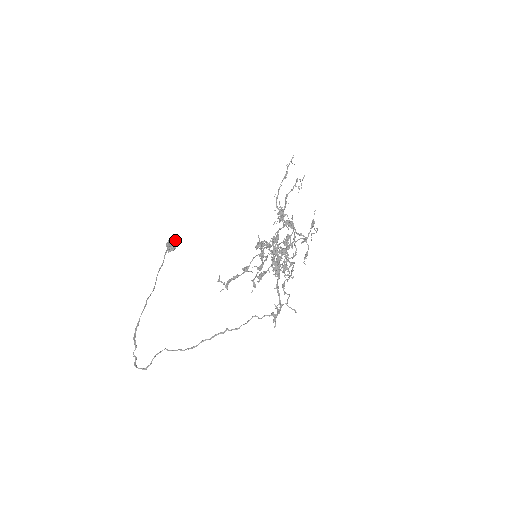
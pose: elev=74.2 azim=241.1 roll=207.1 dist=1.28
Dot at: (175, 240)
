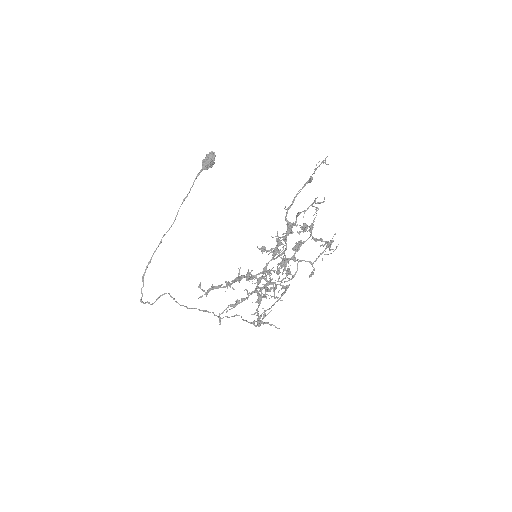
Dot at: (212, 159)
